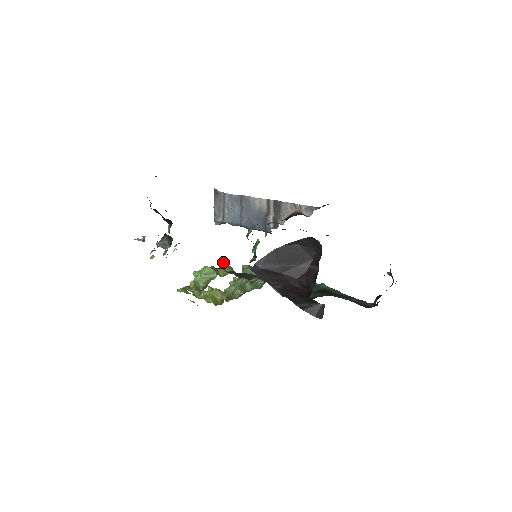
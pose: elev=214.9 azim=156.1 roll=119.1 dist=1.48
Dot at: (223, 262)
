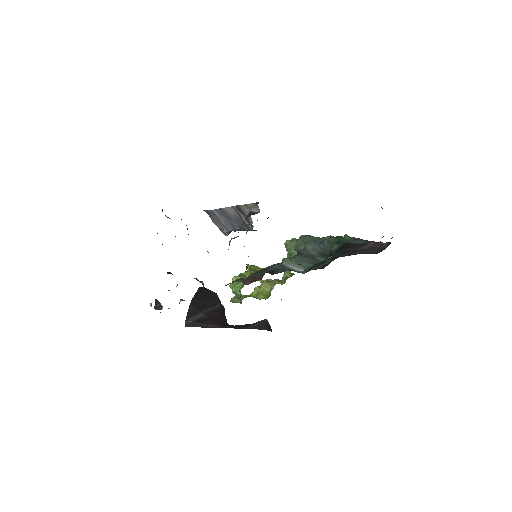
Dot at: (247, 265)
